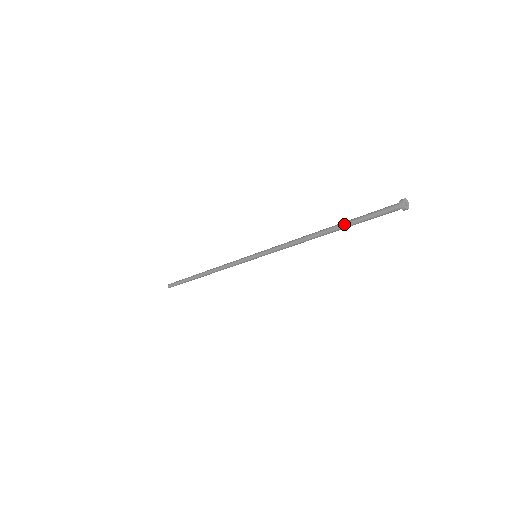
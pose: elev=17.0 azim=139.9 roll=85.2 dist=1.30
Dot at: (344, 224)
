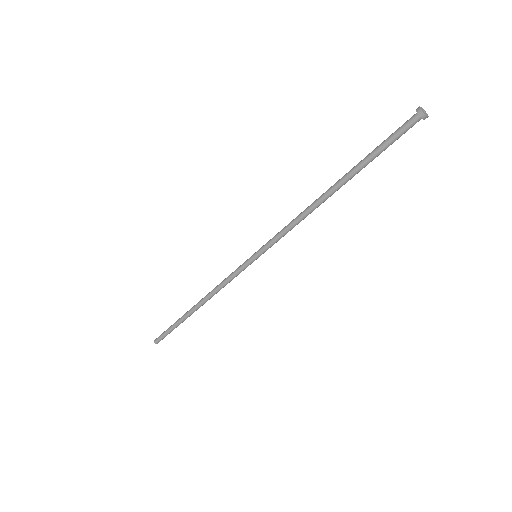
Dot at: (356, 169)
